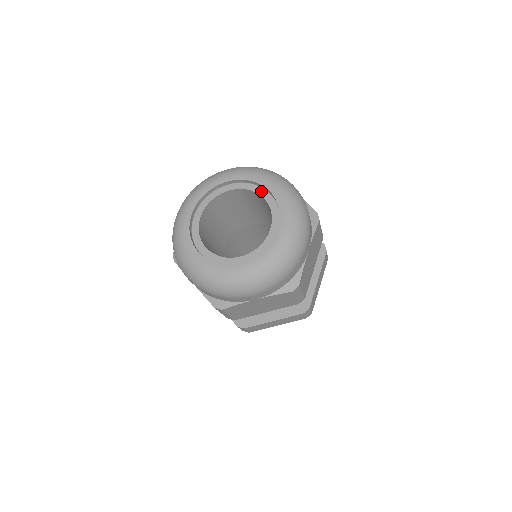
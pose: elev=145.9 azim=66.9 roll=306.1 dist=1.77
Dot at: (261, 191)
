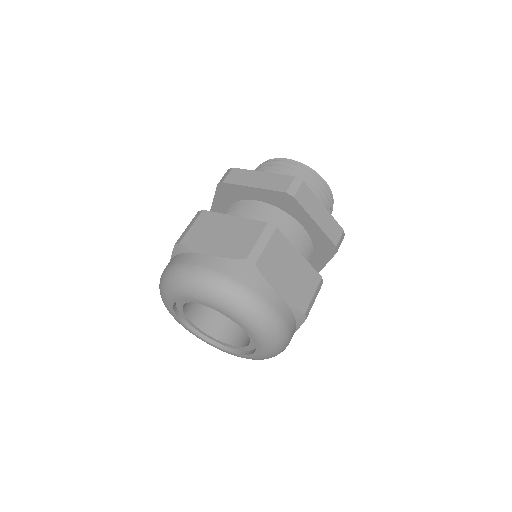
Dot at: occluded
